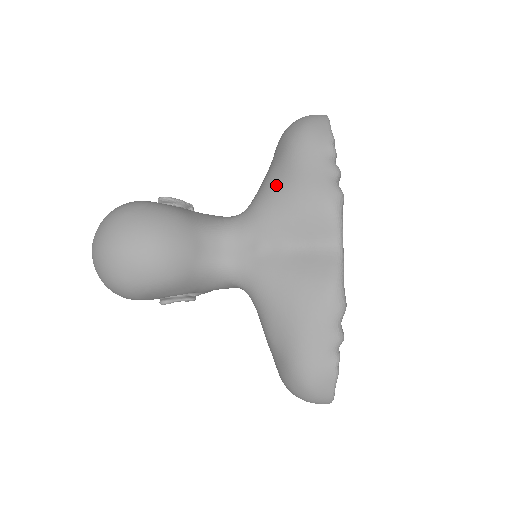
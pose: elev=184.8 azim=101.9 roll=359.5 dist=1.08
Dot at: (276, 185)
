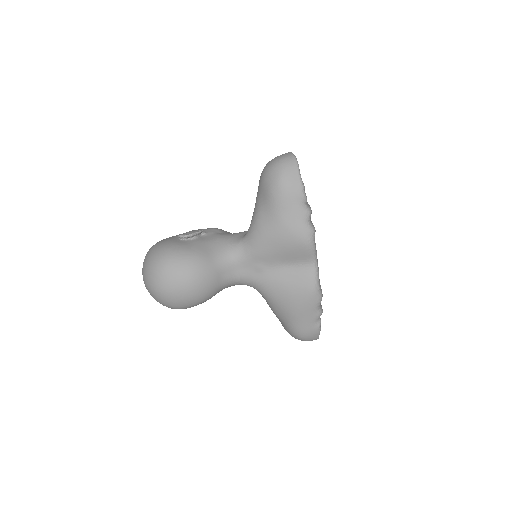
Dot at: (266, 227)
